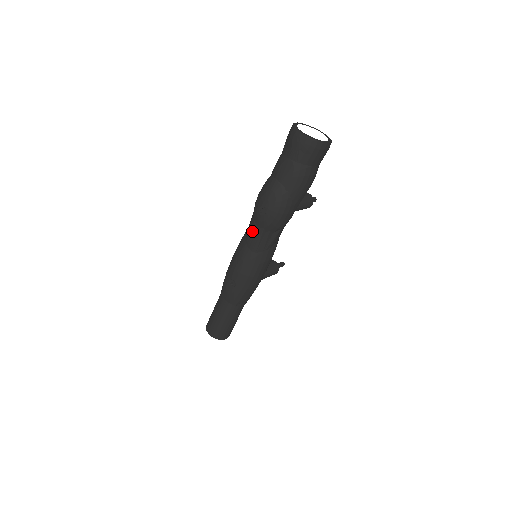
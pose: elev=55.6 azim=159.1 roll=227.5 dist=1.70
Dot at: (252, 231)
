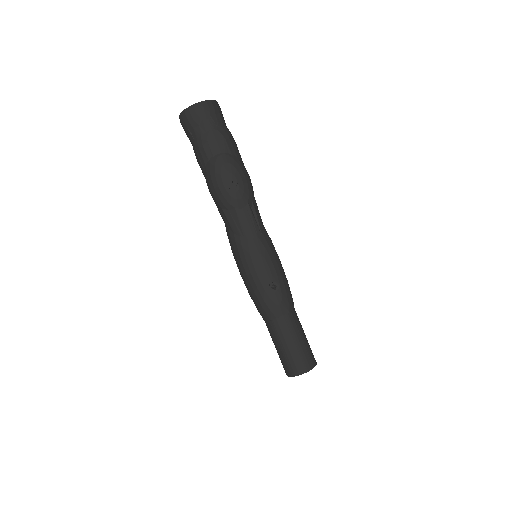
Dot at: (241, 219)
